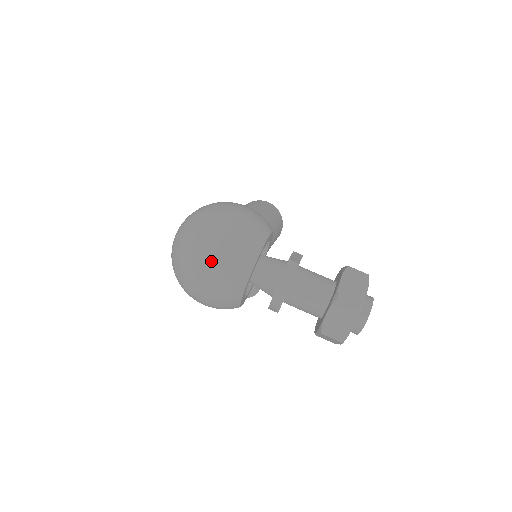
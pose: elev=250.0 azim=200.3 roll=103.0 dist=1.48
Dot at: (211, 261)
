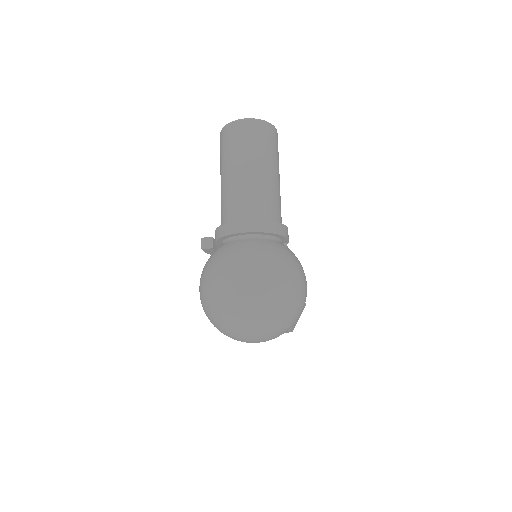
Dot at: occluded
